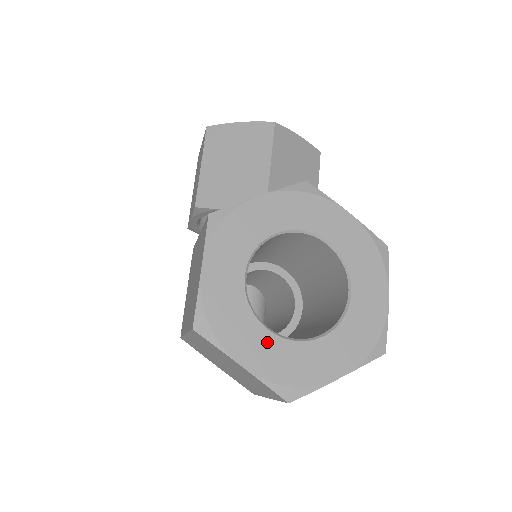
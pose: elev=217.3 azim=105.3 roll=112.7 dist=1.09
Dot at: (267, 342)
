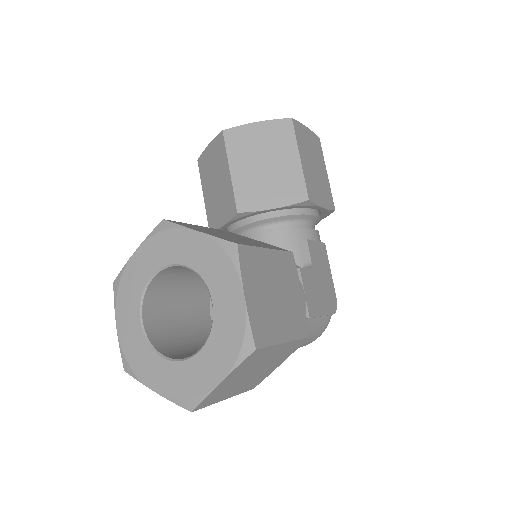
Dot at: (164, 368)
